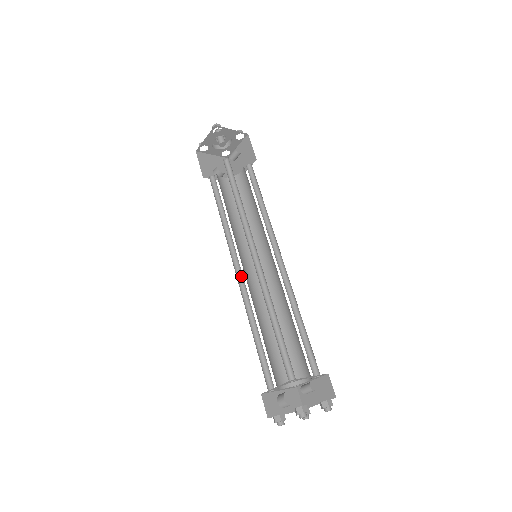
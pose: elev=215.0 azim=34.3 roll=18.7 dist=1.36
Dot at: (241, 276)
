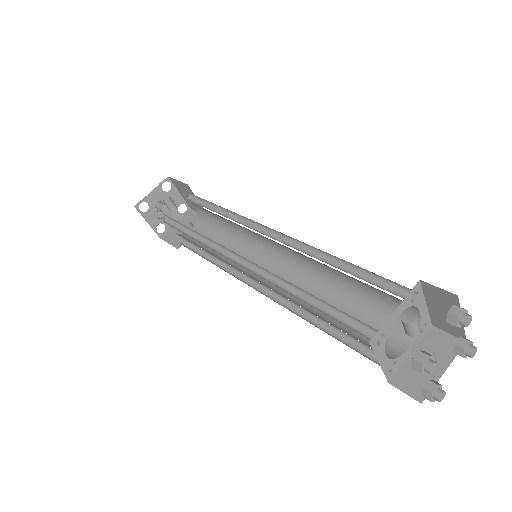
Dot at: (266, 288)
